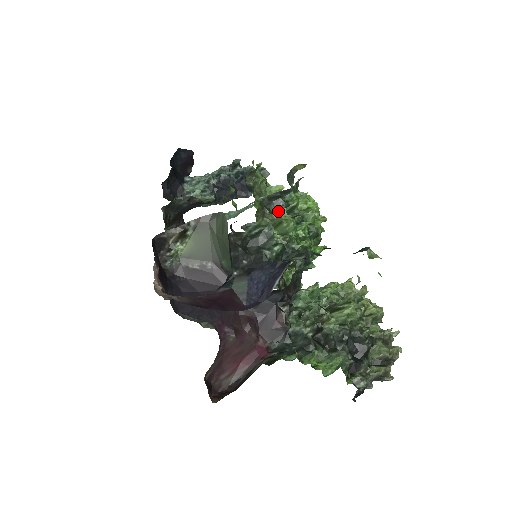
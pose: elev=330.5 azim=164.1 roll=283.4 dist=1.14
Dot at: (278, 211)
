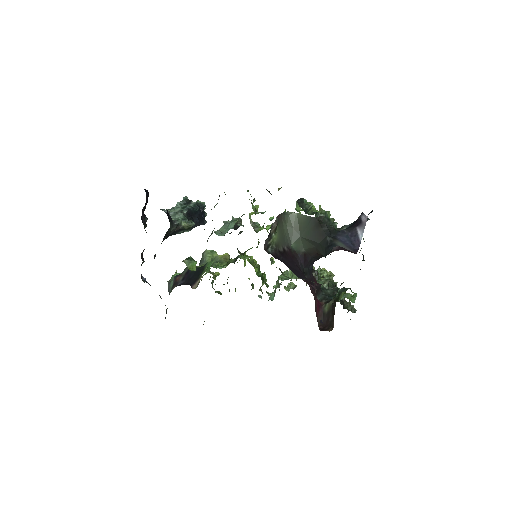
Dot at: (319, 206)
